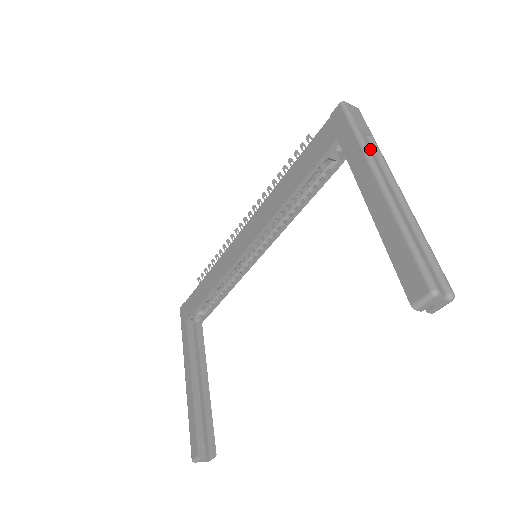
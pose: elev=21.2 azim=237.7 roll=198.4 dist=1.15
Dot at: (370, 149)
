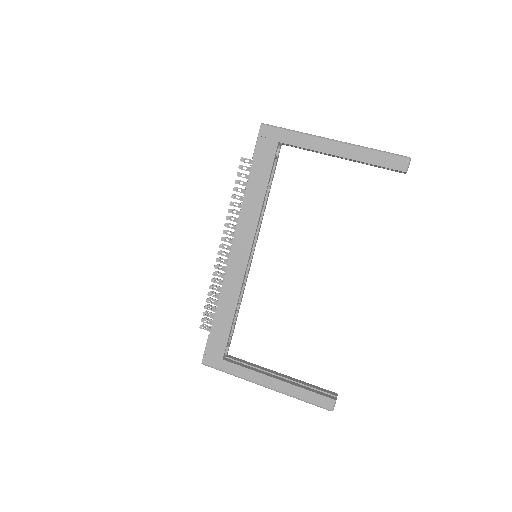
Dot at: occluded
